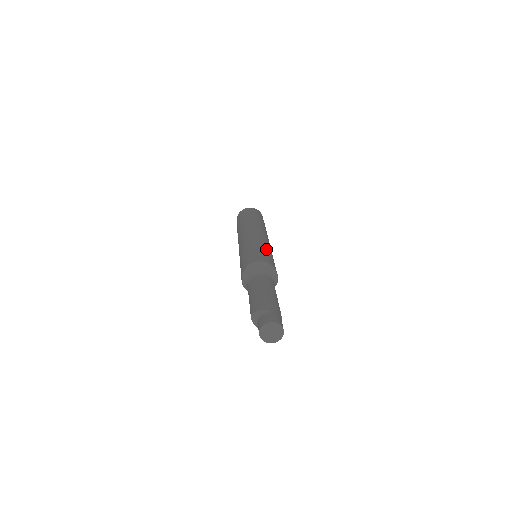
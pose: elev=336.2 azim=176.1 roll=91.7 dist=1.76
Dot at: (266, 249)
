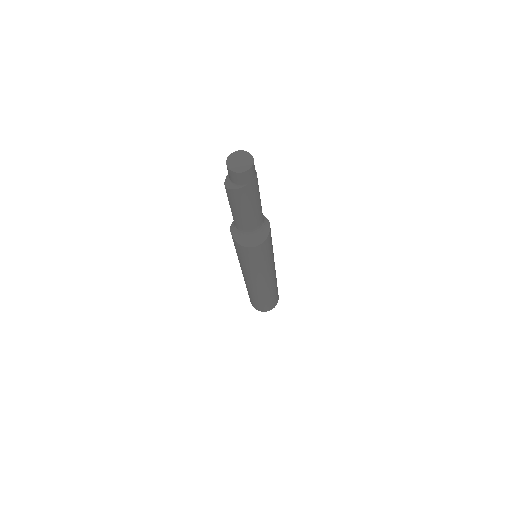
Dot at: occluded
